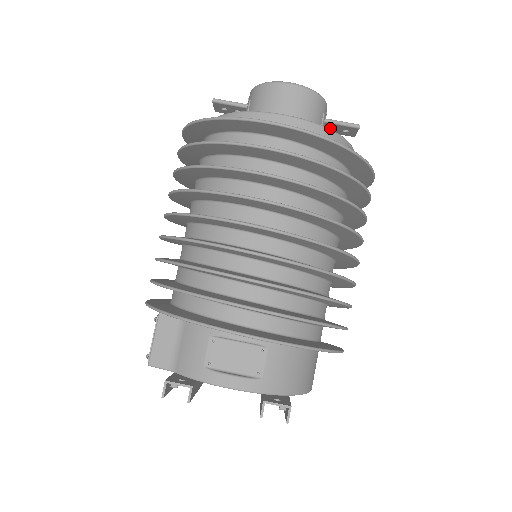
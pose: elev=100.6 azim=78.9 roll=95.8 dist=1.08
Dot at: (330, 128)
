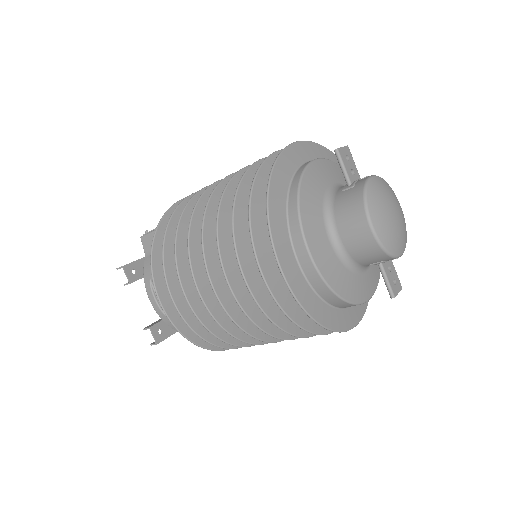
Dot at: (387, 266)
